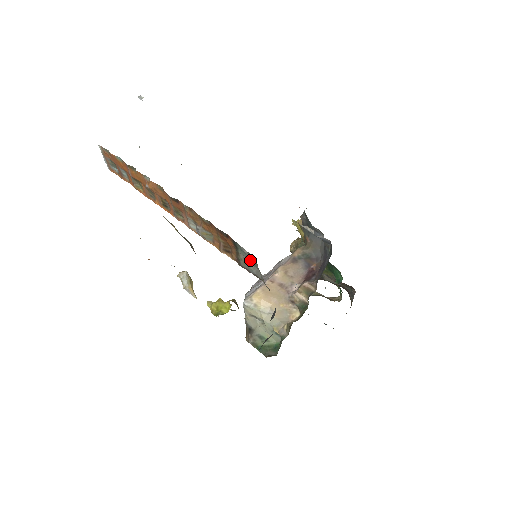
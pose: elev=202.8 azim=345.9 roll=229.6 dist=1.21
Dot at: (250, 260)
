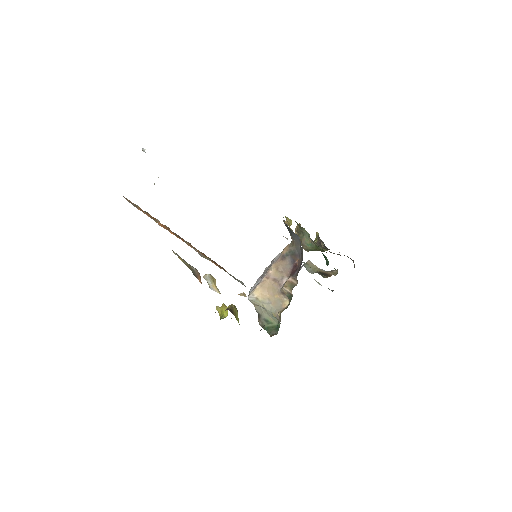
Dot at: (235, 278)
